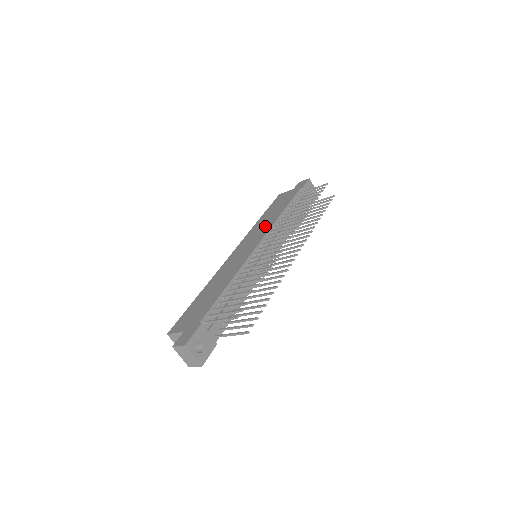
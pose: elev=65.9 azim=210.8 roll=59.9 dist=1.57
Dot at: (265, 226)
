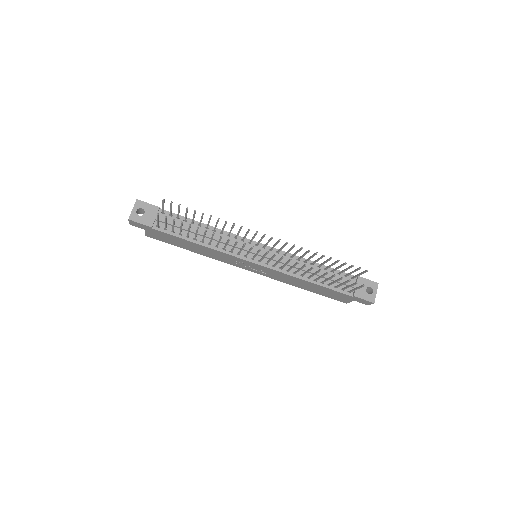
Dot at: occluded
